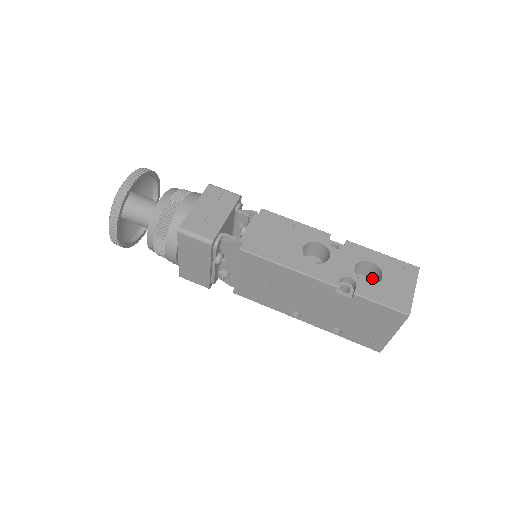
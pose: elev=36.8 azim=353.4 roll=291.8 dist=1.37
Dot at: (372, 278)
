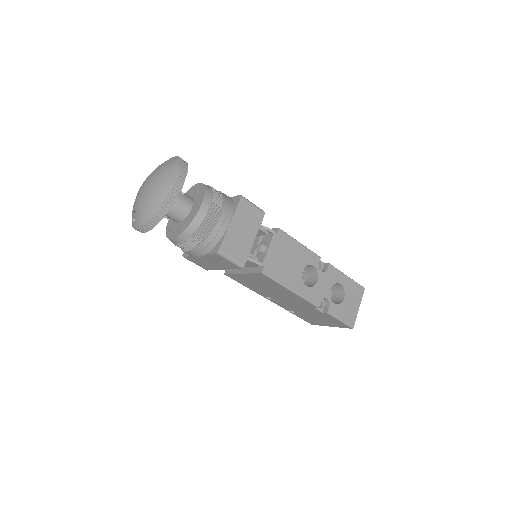
Dot at: (333, 289)
